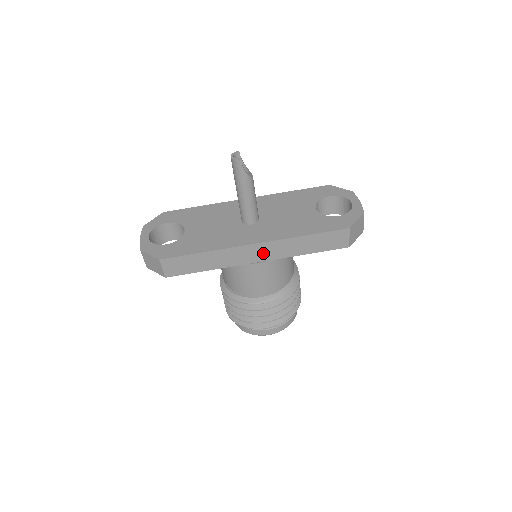
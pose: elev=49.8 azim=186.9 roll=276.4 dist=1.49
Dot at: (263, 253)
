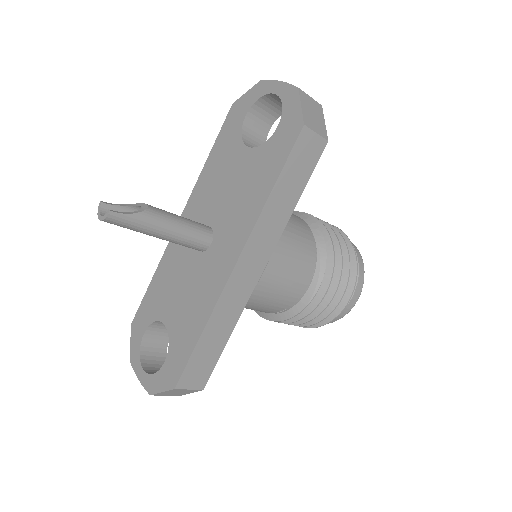
Dot at: (256, 259)
